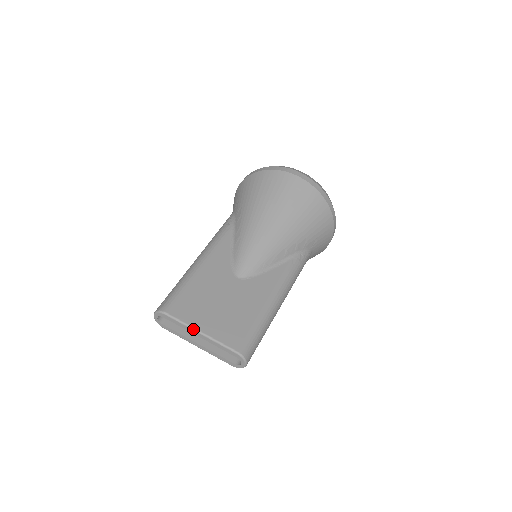
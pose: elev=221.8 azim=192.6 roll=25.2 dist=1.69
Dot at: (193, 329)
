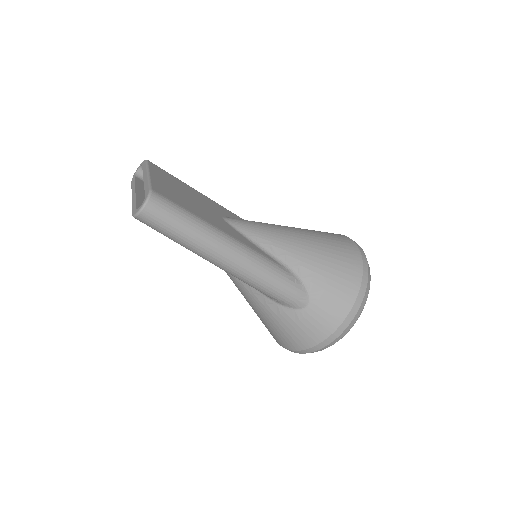
Dot at: (148, 170)
